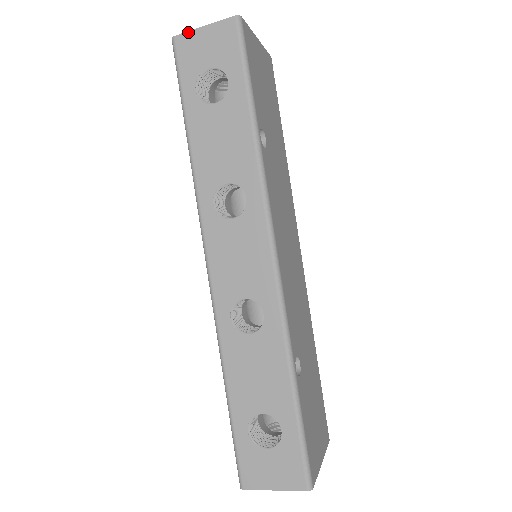
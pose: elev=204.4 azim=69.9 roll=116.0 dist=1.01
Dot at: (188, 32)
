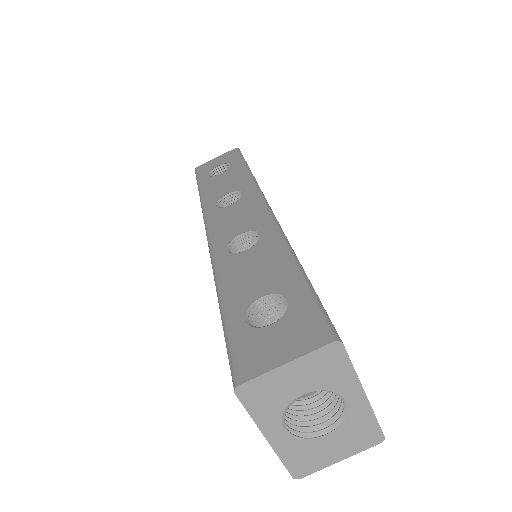
Dot at: (206, 163)
